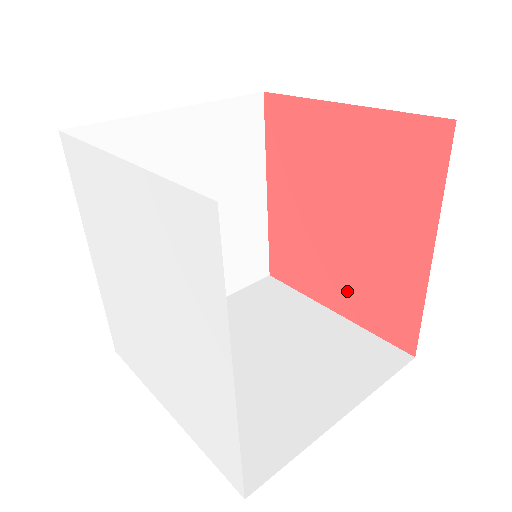
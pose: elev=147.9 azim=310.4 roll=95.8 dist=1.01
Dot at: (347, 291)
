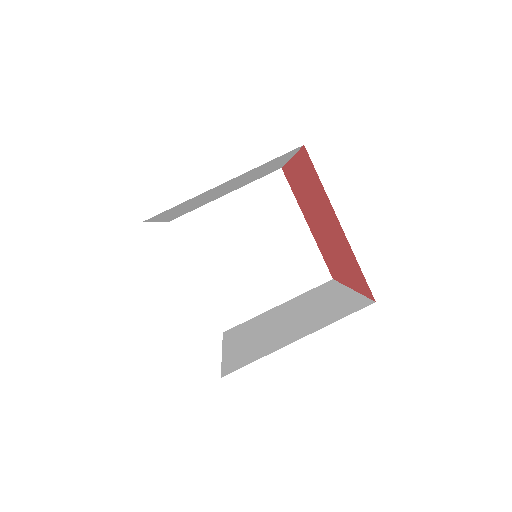
Dot at: (316, 235)
